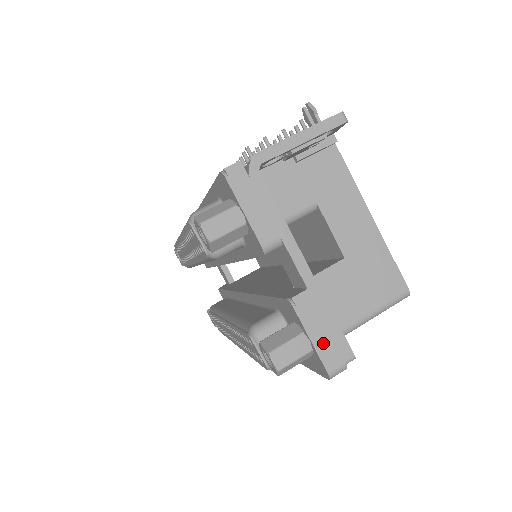
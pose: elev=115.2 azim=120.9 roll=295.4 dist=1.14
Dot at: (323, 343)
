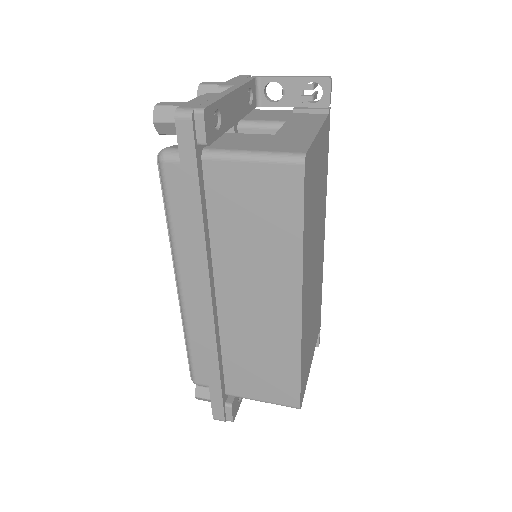
Dot at: (195, 102)
